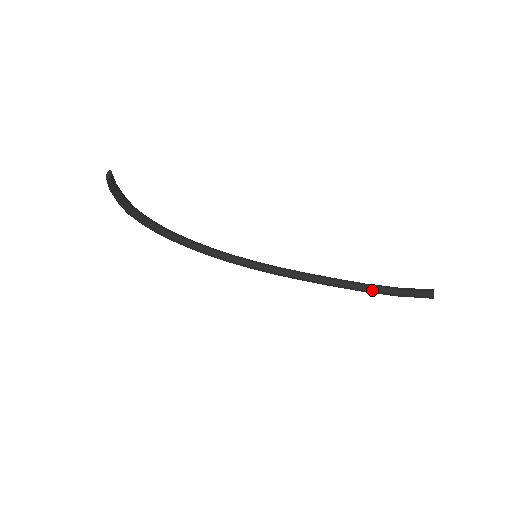
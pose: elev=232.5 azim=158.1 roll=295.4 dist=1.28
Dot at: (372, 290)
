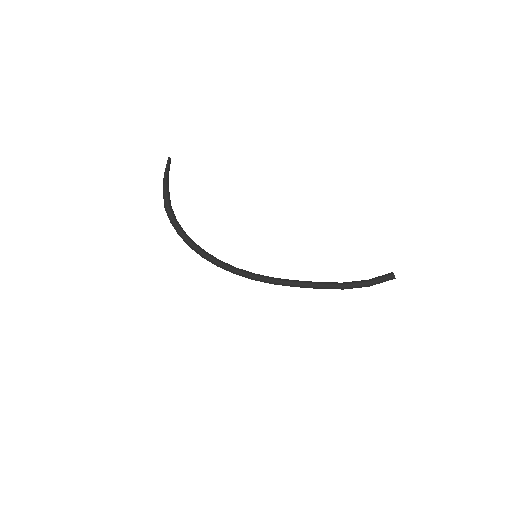
Dot at: (348, 284)
